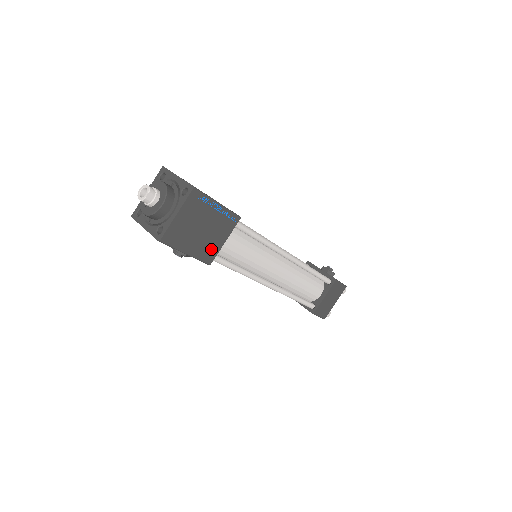
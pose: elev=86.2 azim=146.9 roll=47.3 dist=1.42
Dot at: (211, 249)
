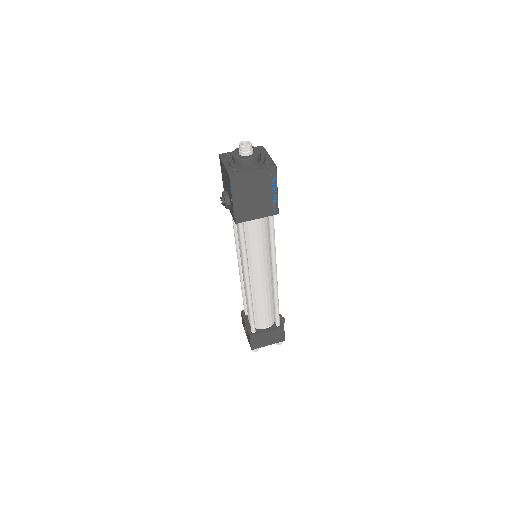
Dot at: (246, 214)
